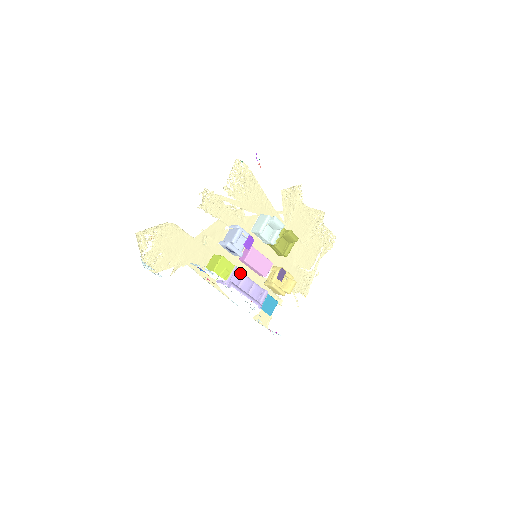
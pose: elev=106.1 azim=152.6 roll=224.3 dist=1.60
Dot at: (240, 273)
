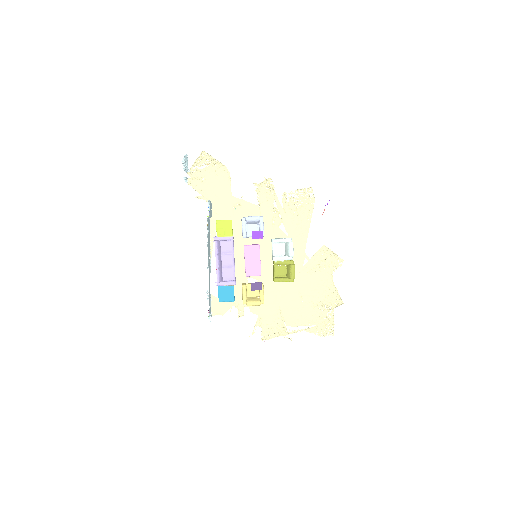
Dot at: (232, 247)
